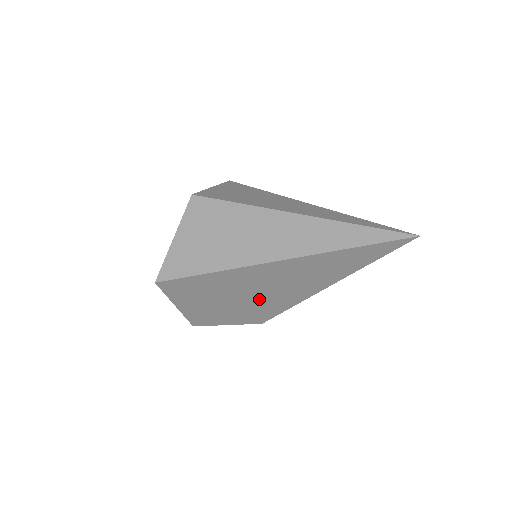
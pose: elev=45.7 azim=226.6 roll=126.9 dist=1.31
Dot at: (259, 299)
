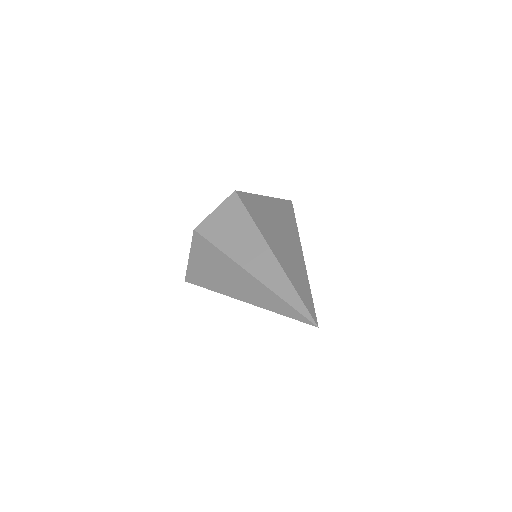
Dot at: occluded
